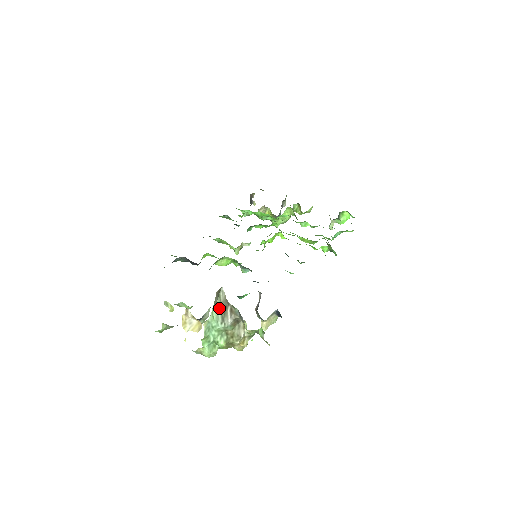
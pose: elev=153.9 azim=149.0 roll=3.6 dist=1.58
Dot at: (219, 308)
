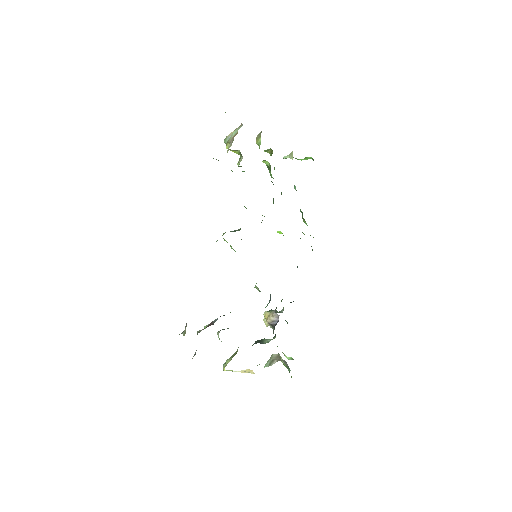
Dot at: (269, 361)
